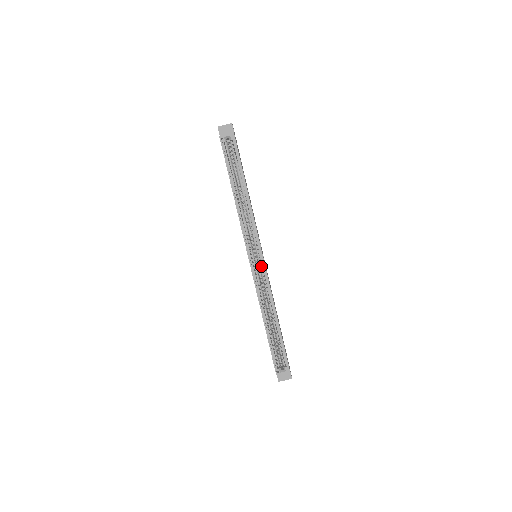
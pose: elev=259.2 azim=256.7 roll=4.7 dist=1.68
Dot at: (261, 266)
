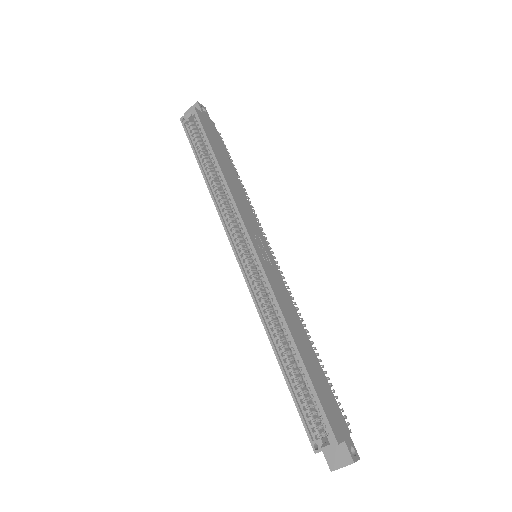
Dot at: (256, 263)
